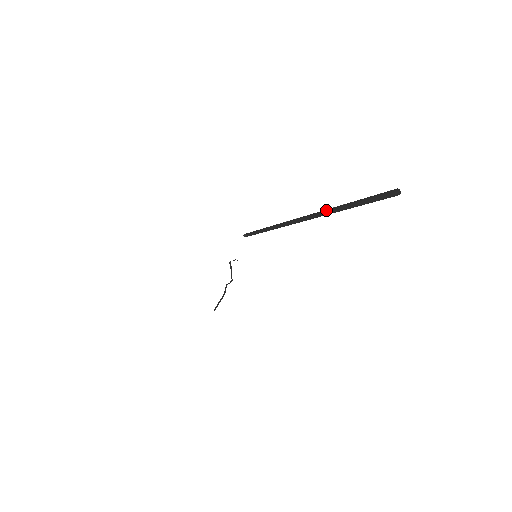
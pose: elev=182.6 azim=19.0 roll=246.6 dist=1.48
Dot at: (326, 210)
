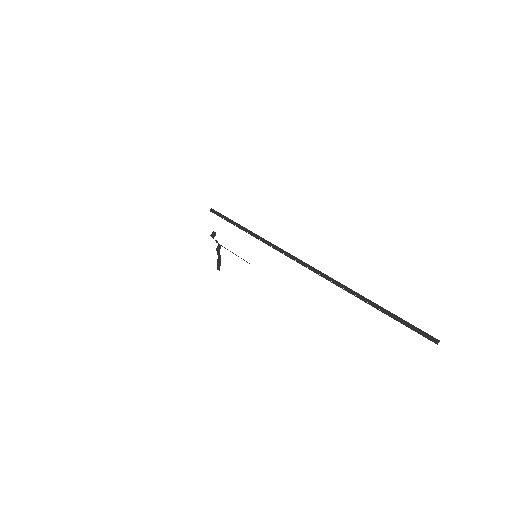
Dot at: (352, 291)
